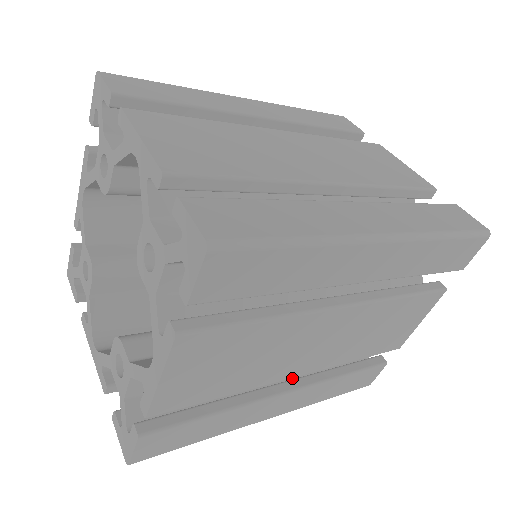
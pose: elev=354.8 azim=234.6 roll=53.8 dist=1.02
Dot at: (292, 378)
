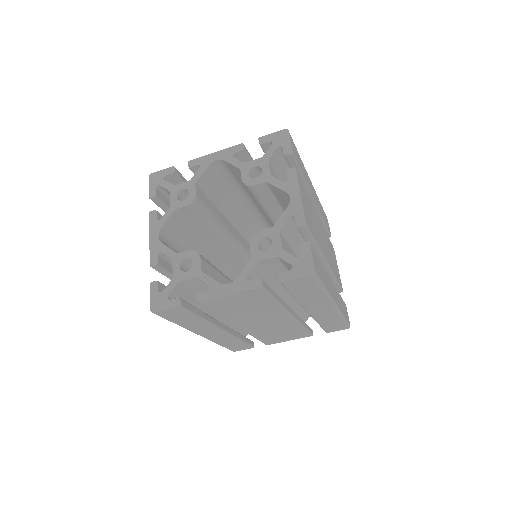
Dot at: occluded
